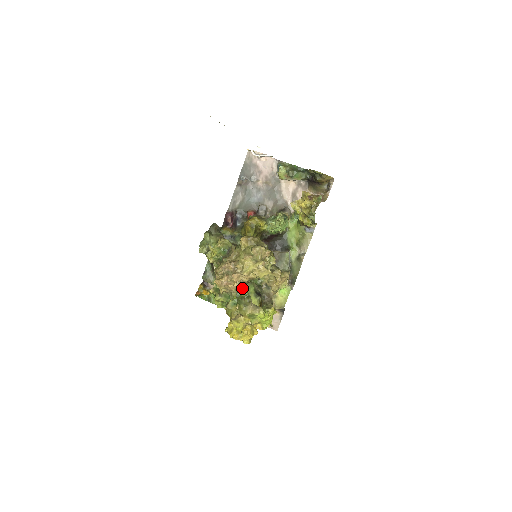
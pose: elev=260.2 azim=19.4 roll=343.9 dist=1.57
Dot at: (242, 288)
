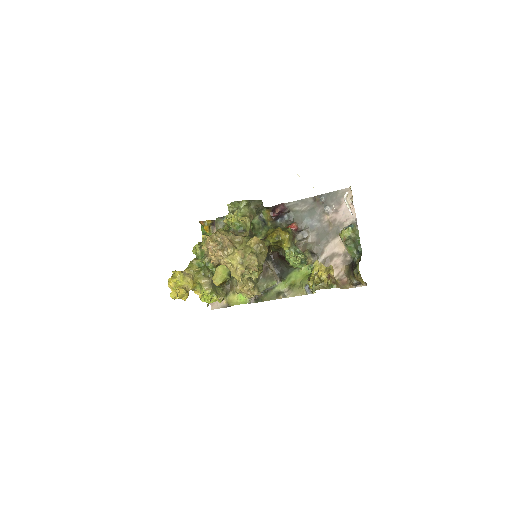
Dot at: (215, 264)
